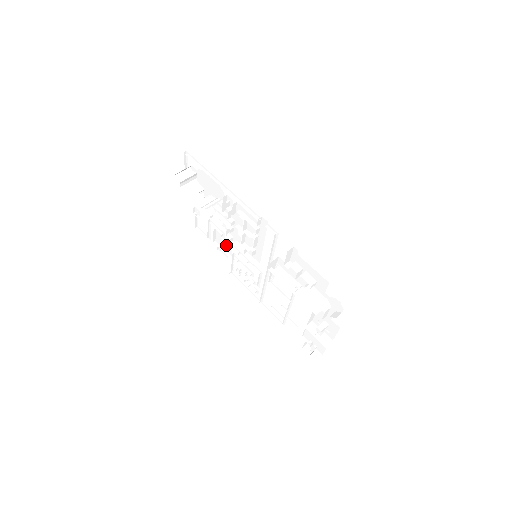
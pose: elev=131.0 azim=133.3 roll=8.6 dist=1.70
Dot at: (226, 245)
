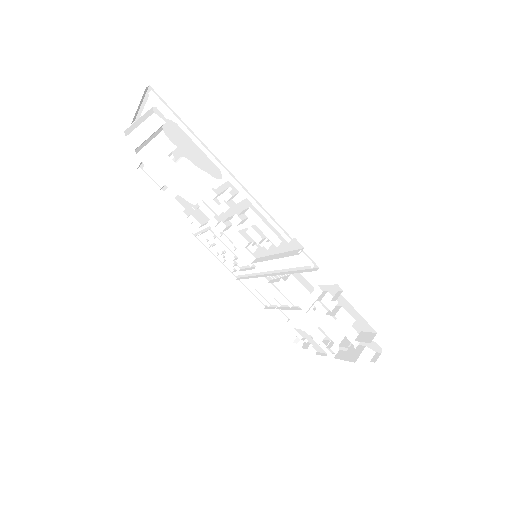
Dot at: (196, 213)
